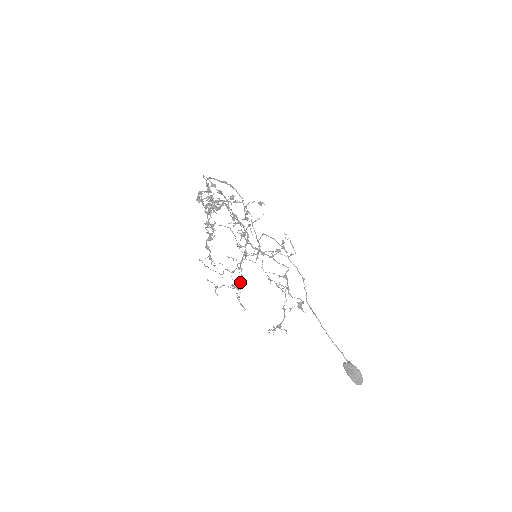
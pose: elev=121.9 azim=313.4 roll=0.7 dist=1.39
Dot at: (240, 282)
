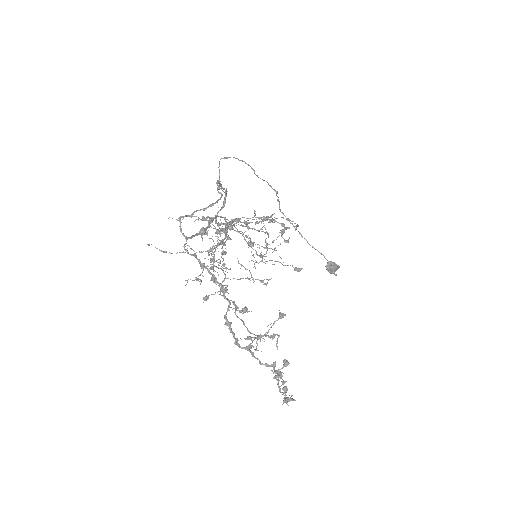
Dot at: (223, 259)
